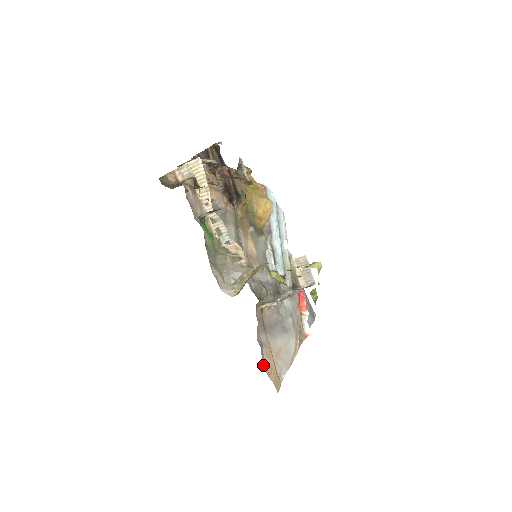
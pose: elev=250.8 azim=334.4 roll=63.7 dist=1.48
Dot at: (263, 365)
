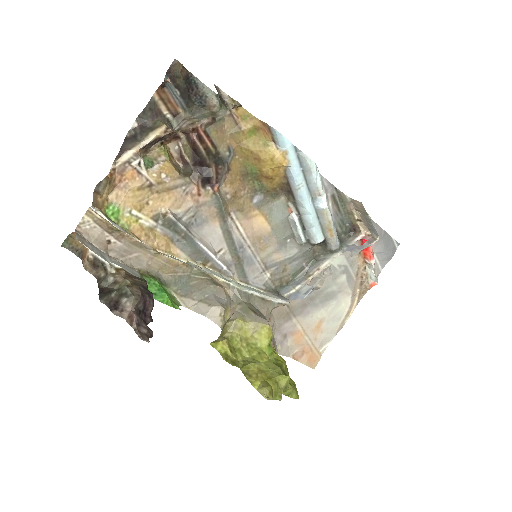
Dot at: (287, 356)
